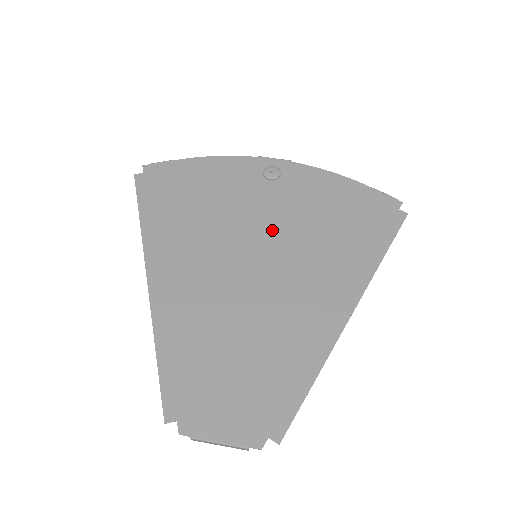
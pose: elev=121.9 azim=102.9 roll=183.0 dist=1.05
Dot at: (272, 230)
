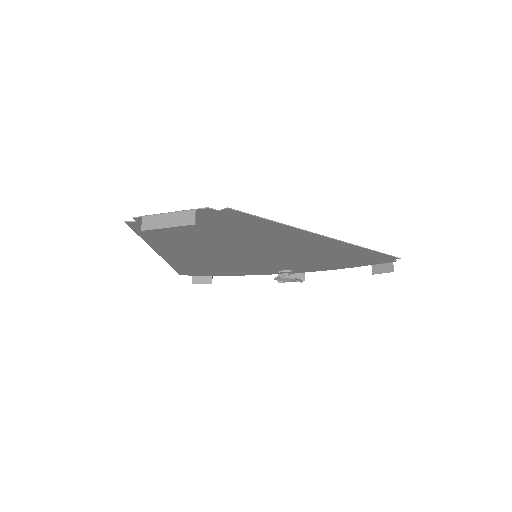
Dot at: (275, 260)
